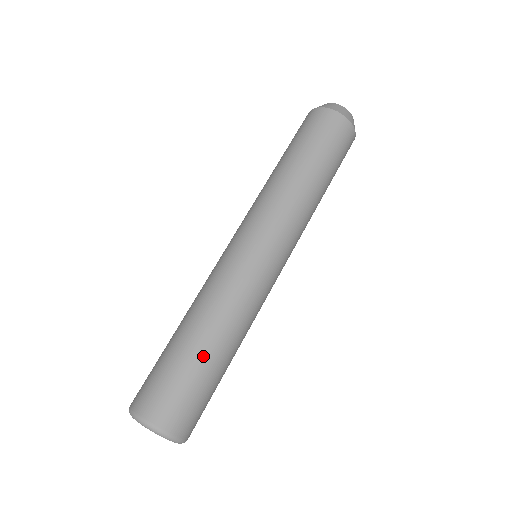
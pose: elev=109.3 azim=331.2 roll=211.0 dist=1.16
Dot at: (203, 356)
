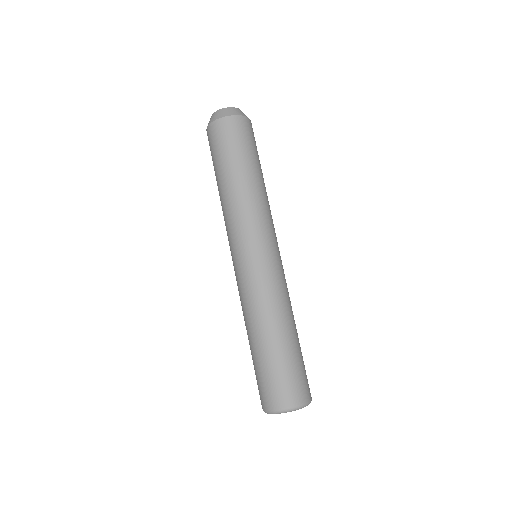
Dot at: (282, 346)
